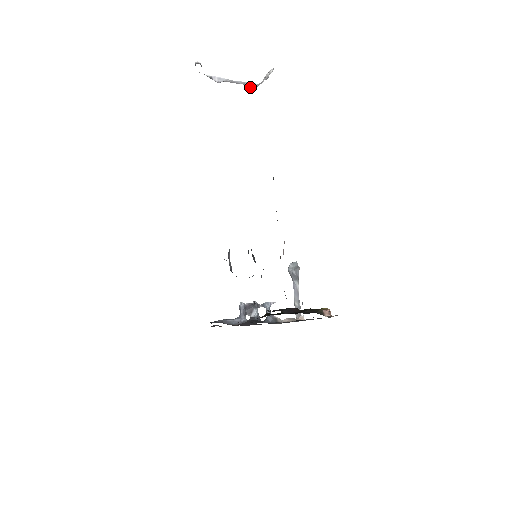
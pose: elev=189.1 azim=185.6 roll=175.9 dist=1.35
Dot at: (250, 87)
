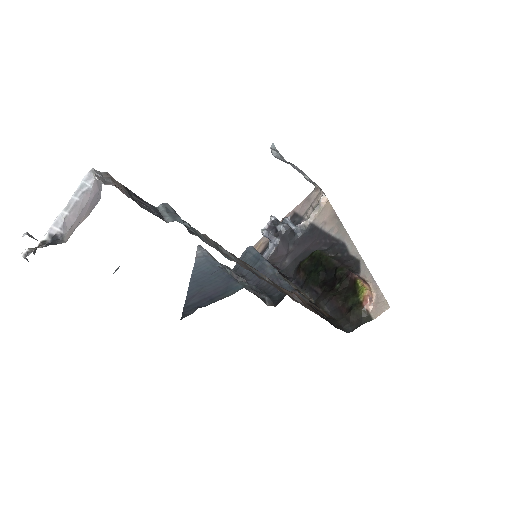
Dot at: (90, 185)
